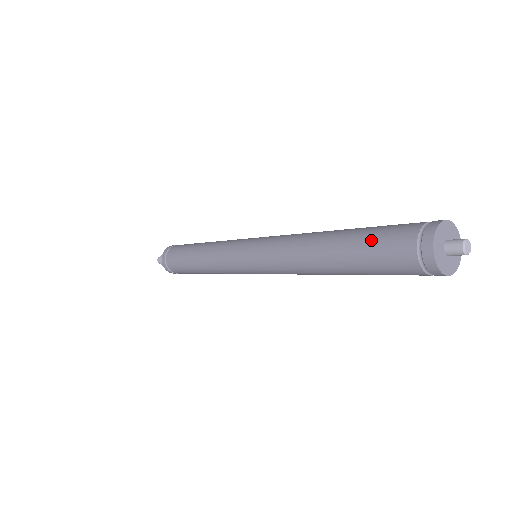
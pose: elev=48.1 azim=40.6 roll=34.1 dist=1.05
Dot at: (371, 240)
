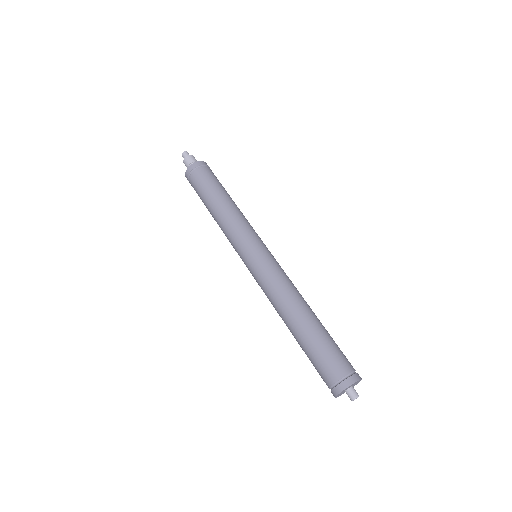
Dot at: (324, 349)
